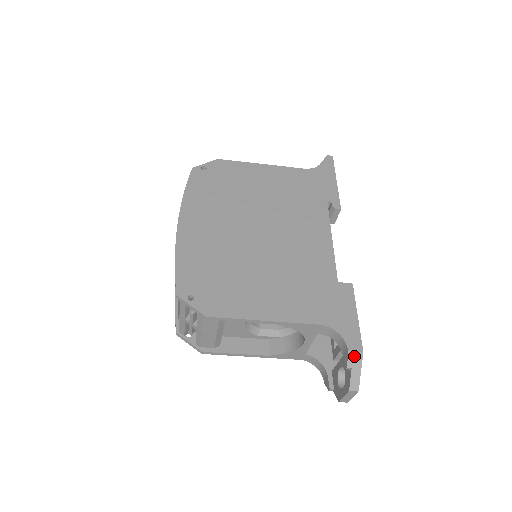
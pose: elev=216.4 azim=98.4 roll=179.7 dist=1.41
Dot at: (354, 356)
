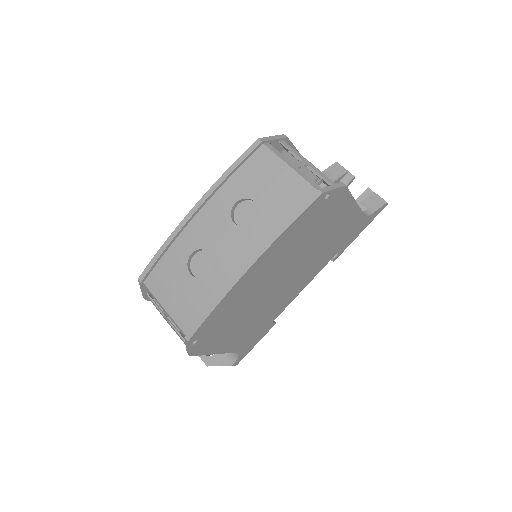
Dot at: occluded
